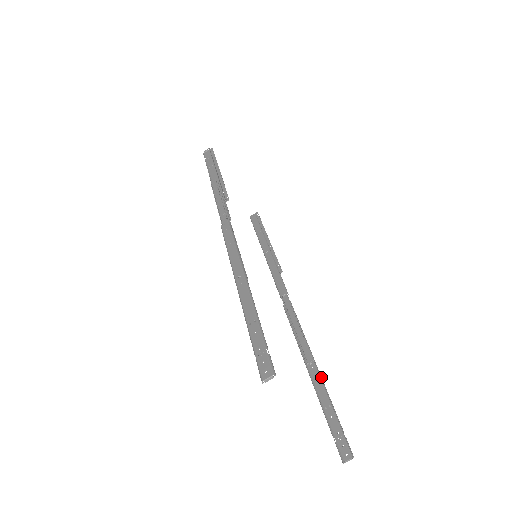
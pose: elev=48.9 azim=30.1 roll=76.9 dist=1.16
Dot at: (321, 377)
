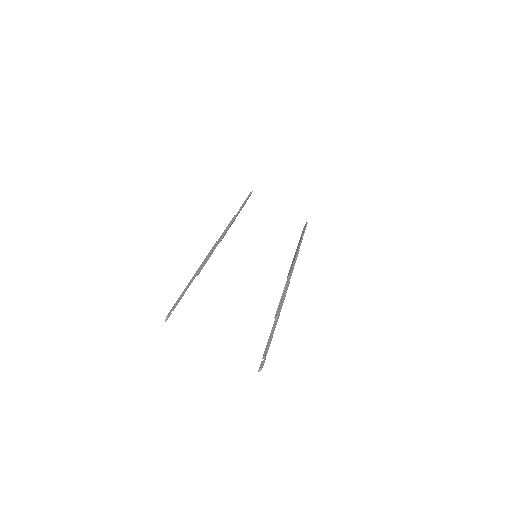
Dot at: (275, 325)
